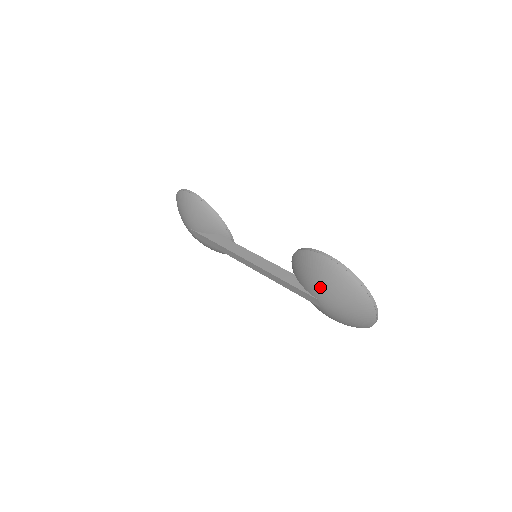
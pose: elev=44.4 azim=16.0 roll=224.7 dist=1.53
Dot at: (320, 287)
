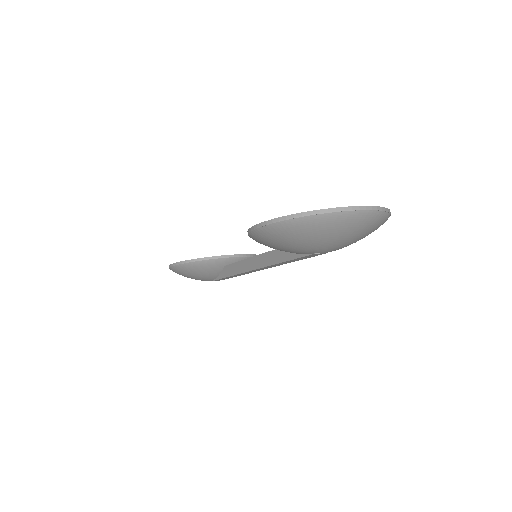
Dot at: (296, 249)
